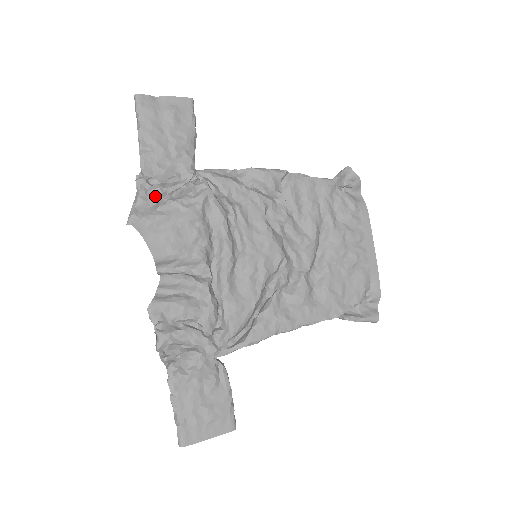
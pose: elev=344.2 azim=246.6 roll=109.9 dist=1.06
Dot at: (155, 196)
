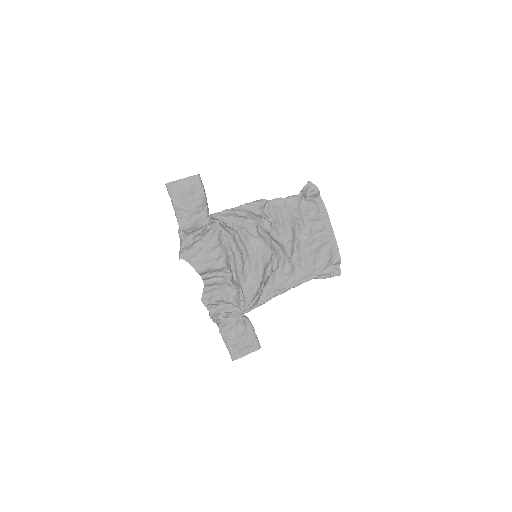
Dot at: (191, 239)
